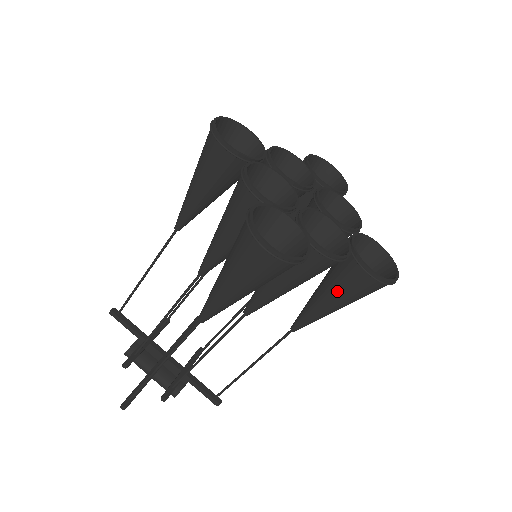
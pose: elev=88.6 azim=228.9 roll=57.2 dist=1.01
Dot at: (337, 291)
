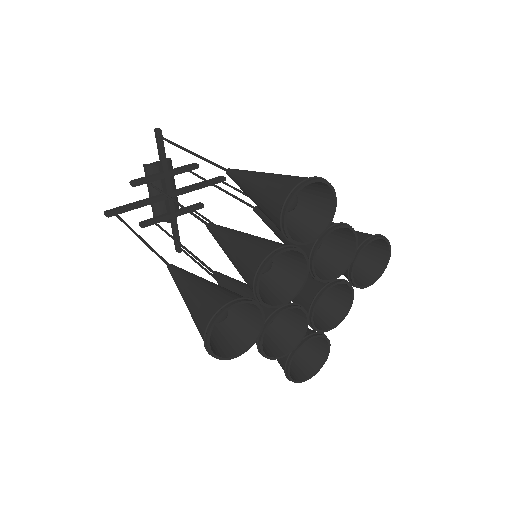
Dot at: occluded
